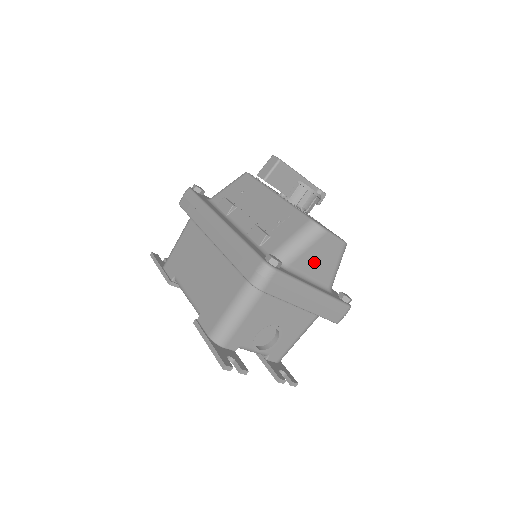
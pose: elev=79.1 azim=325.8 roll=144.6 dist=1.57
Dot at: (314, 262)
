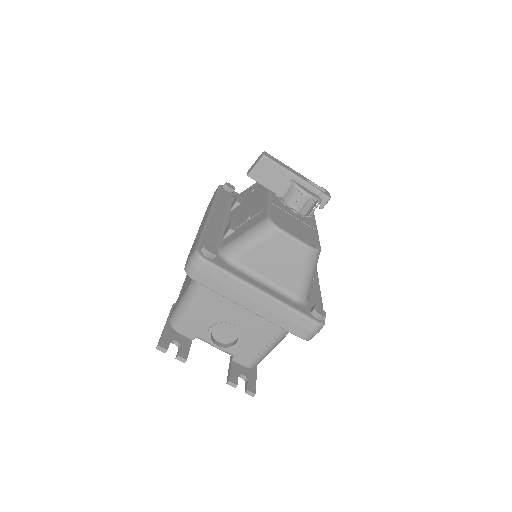
Dot at: (269, 263)
